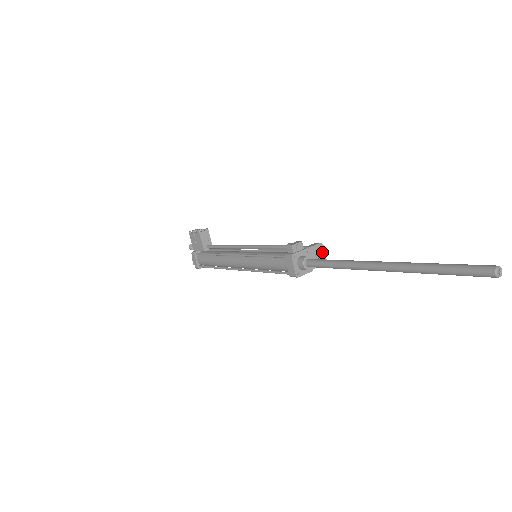
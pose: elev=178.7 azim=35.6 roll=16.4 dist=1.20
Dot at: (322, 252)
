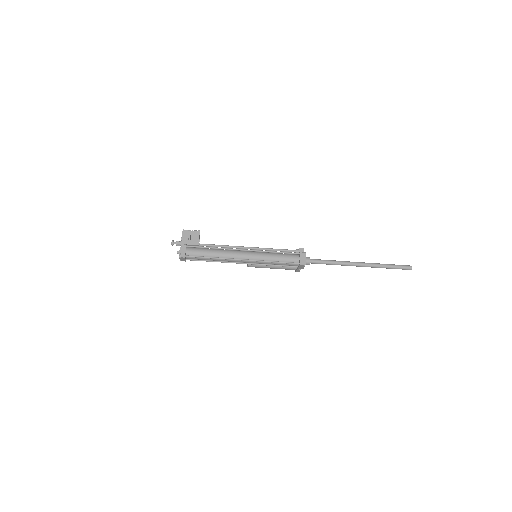
Dot at: occluded
